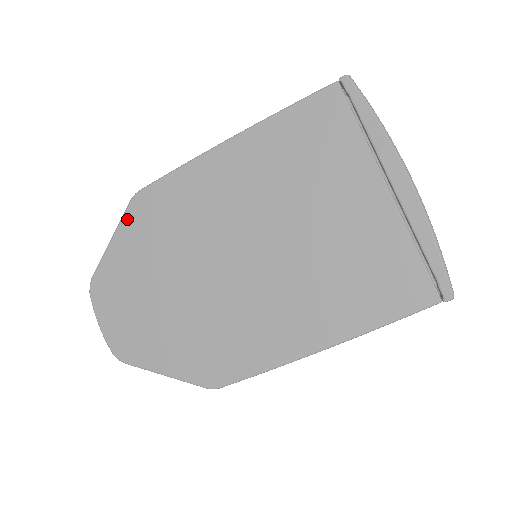
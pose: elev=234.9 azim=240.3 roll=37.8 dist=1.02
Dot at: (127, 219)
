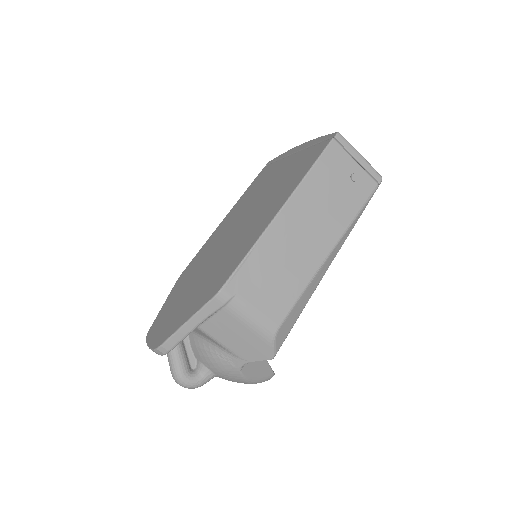
Dot at: (173, 288)
